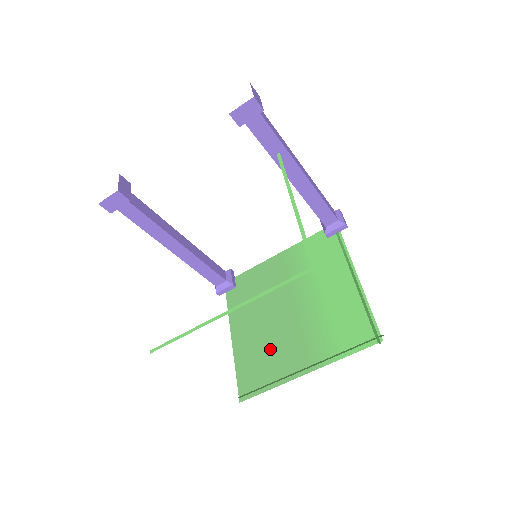
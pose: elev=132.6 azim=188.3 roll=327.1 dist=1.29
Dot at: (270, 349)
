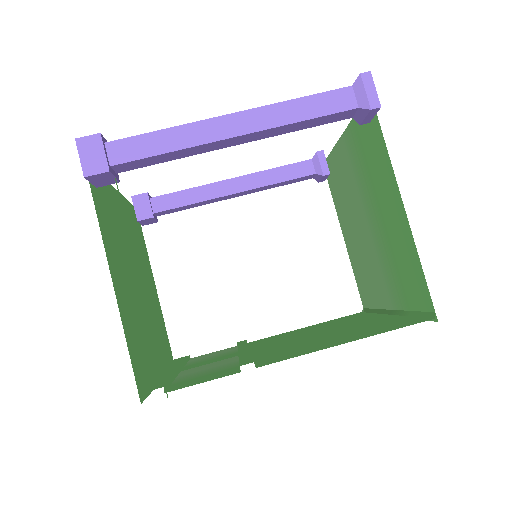
Dot at: (367, 270)
